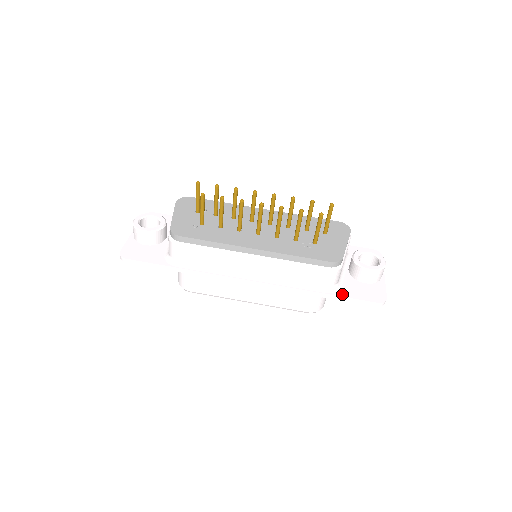
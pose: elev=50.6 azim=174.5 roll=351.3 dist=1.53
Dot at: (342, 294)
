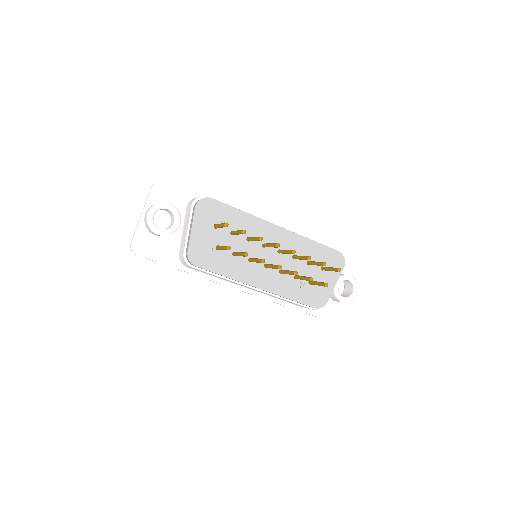
Dot at: (313, 313)
